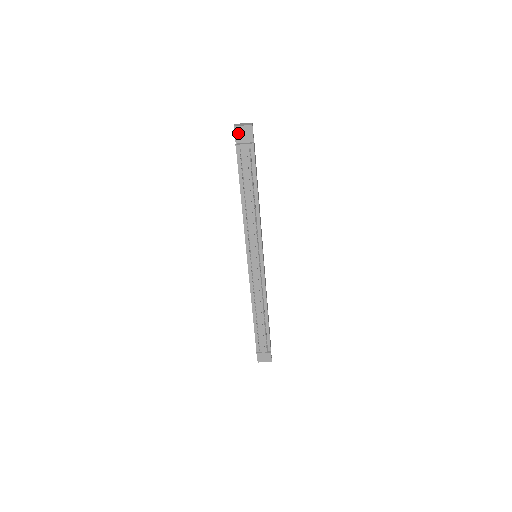
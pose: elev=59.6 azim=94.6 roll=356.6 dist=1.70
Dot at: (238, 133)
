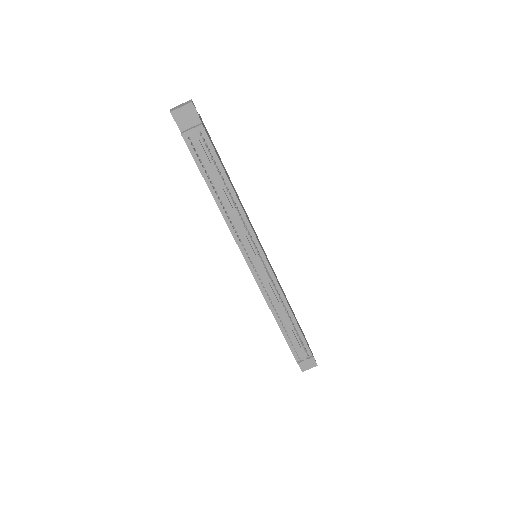
Dot at: (178, 118)
